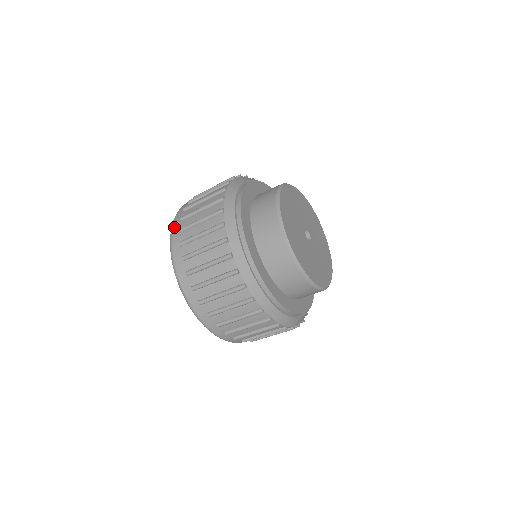
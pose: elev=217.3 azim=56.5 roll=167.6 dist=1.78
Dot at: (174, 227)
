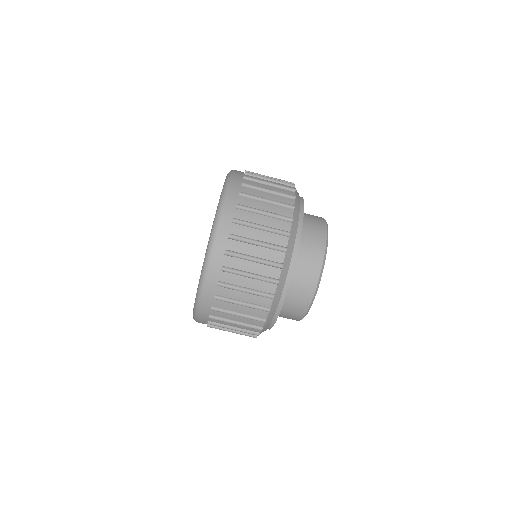
Dot at: occluded
